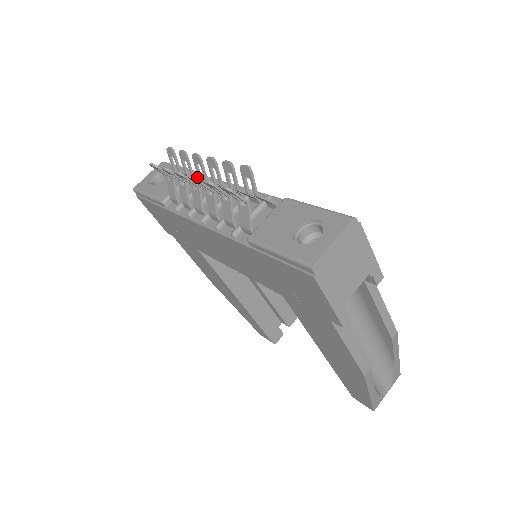
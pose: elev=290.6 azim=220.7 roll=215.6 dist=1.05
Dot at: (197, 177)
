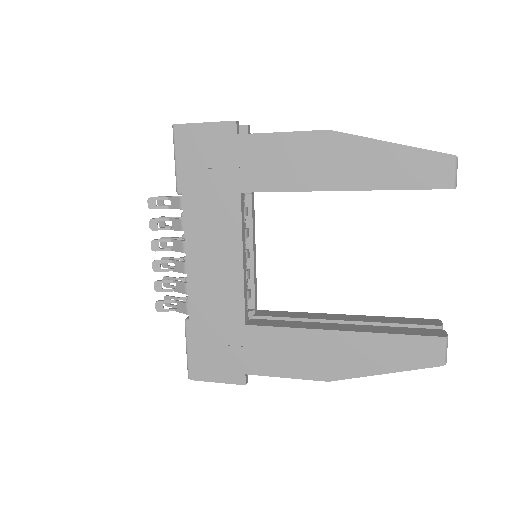
Dot at: (181, 278)
